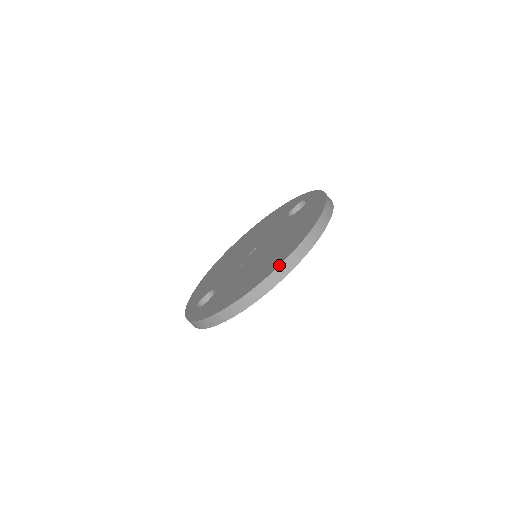
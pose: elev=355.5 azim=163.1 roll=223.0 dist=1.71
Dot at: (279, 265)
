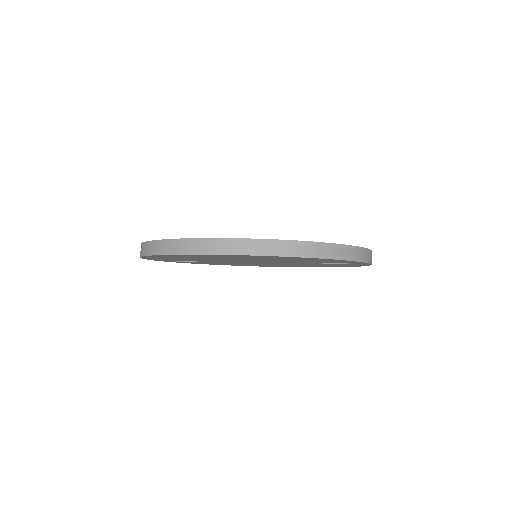
Dot at: occluded
